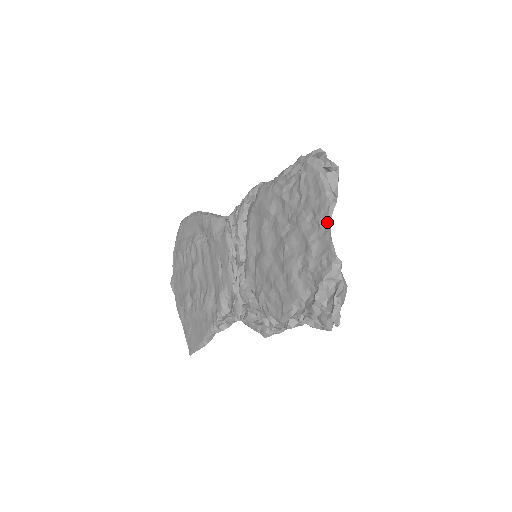
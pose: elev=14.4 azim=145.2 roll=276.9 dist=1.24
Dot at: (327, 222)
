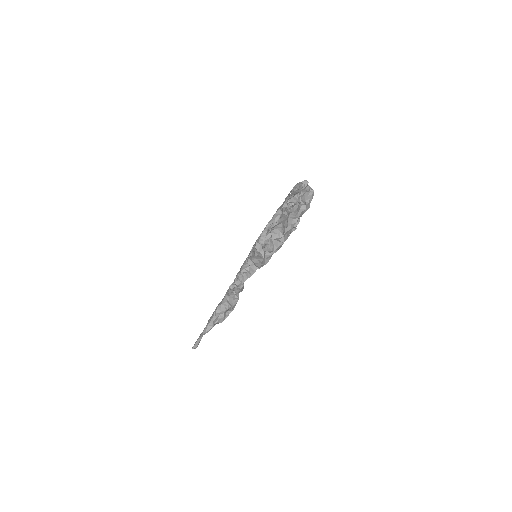
Dot at: occluded
